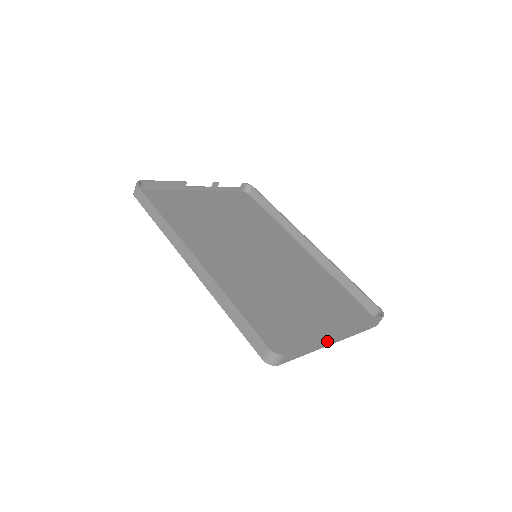
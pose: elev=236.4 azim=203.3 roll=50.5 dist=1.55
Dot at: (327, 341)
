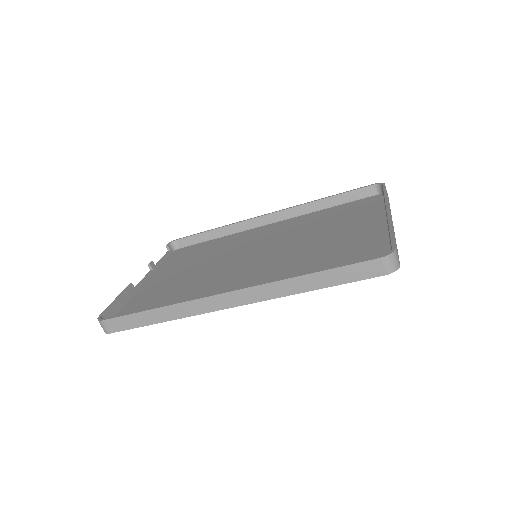
Dot at: occluded
